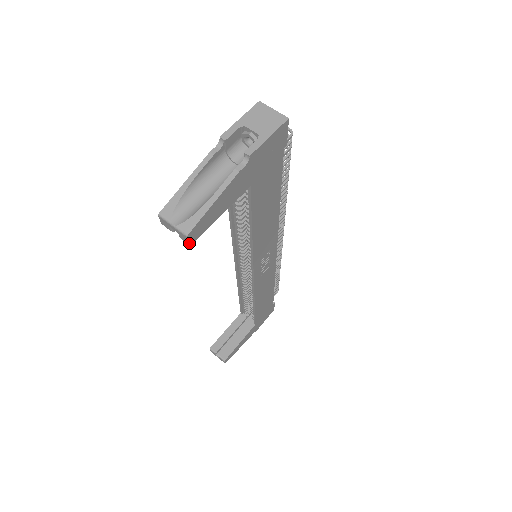
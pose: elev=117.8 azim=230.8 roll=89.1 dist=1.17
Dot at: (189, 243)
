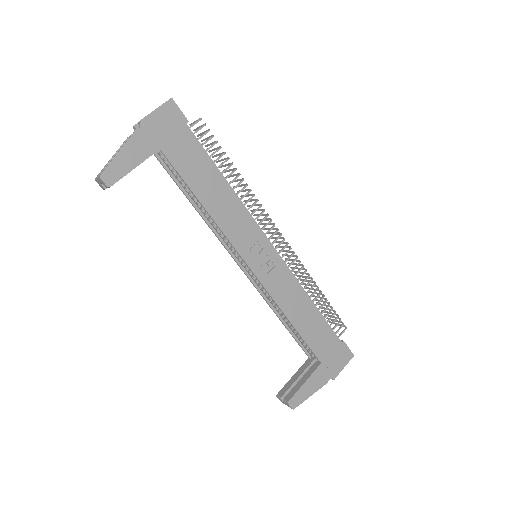
Dot at: (106, 185)
